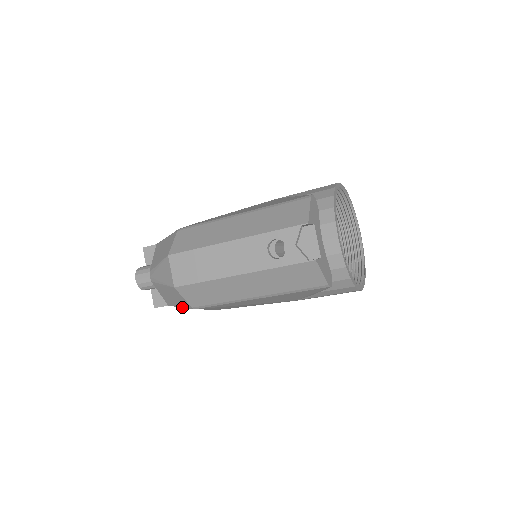
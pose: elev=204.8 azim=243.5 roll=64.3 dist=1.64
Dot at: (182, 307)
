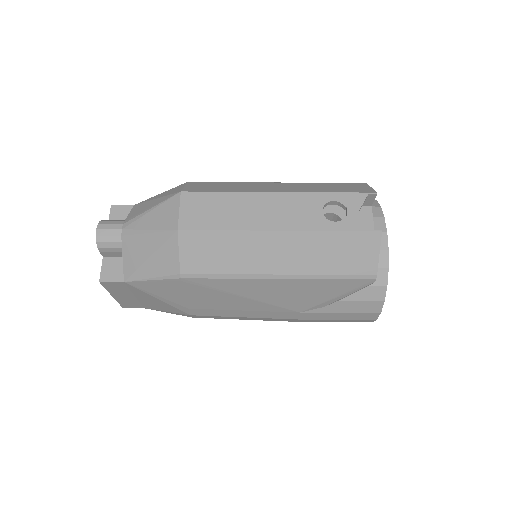
Dot at: (155, 278)
